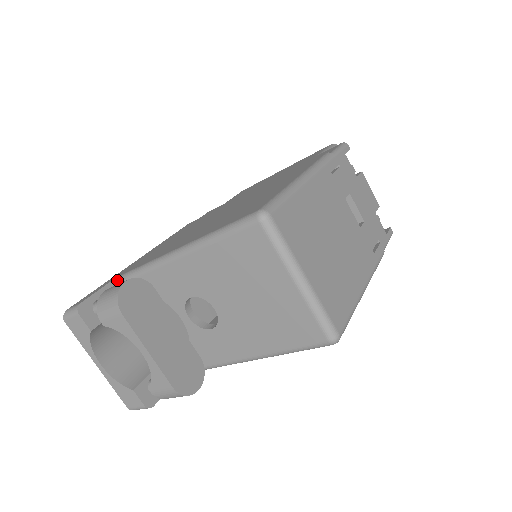
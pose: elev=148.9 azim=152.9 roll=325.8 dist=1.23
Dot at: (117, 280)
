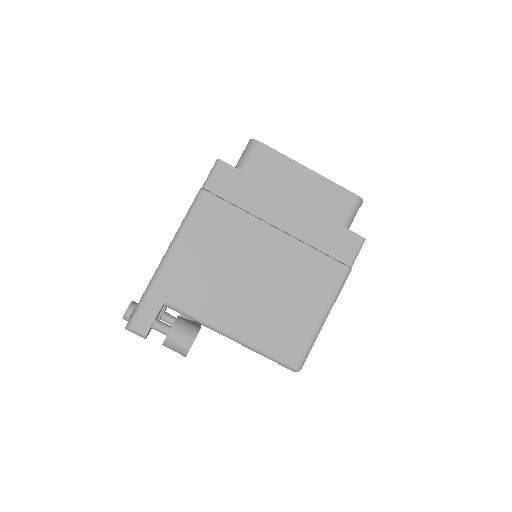
Dot at: (167, 305)
